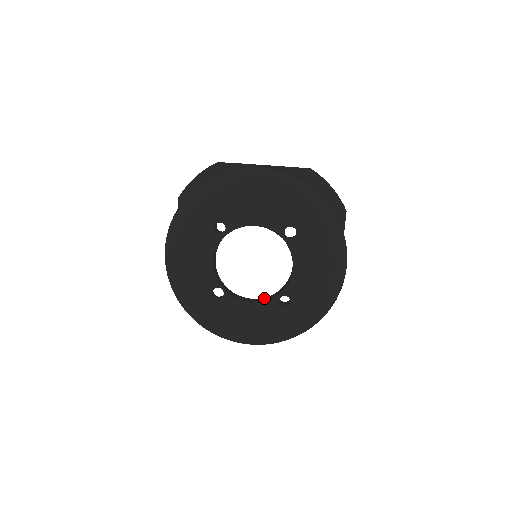
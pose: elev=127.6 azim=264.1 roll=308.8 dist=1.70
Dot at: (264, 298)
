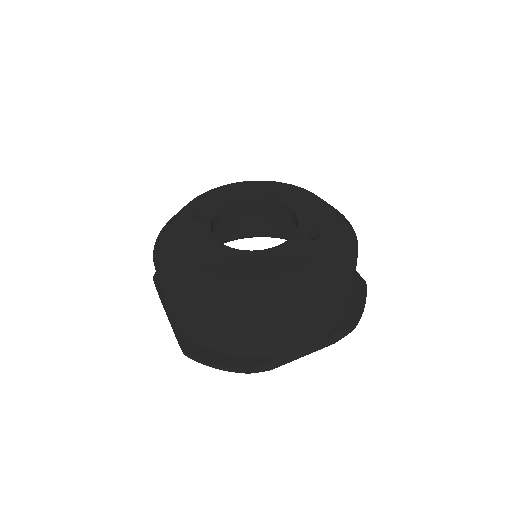
Dot at: occluded
